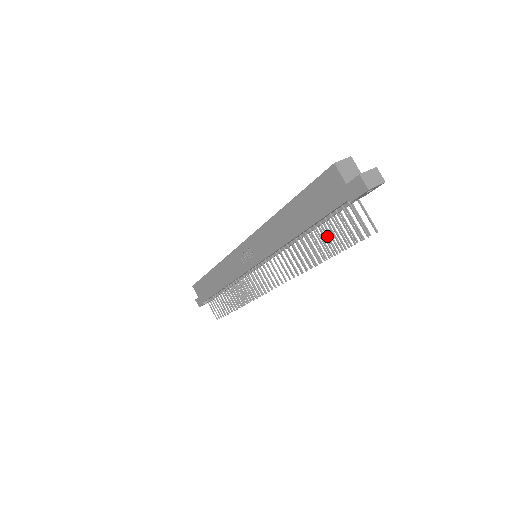
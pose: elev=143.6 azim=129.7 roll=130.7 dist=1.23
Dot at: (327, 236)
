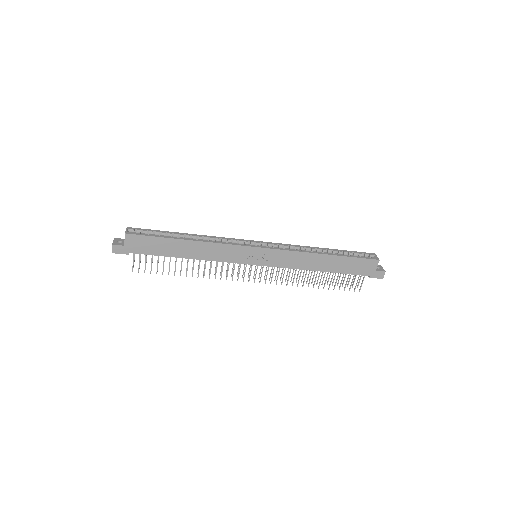
Dot at: occluded
